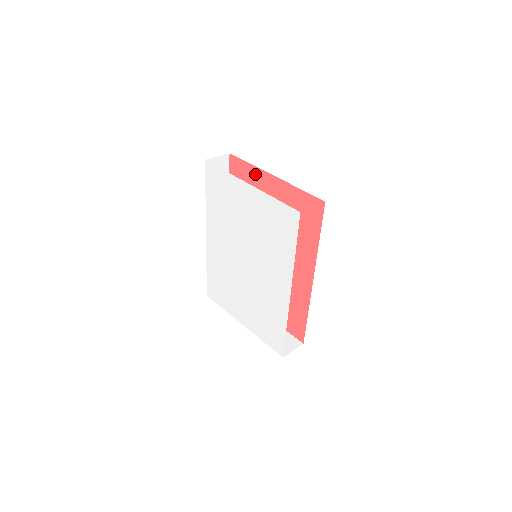
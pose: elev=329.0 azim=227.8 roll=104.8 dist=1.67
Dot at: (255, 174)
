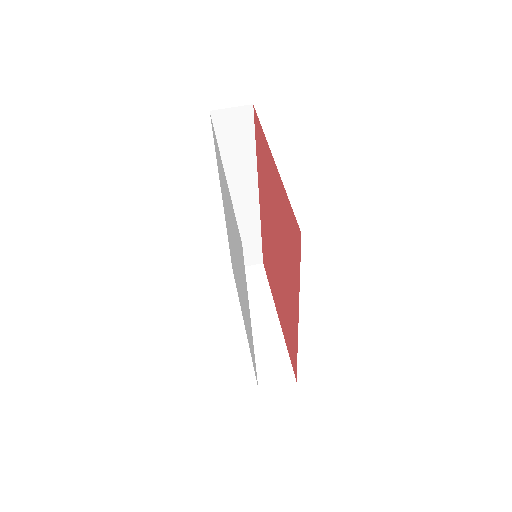
Dot at: (265, 147)
